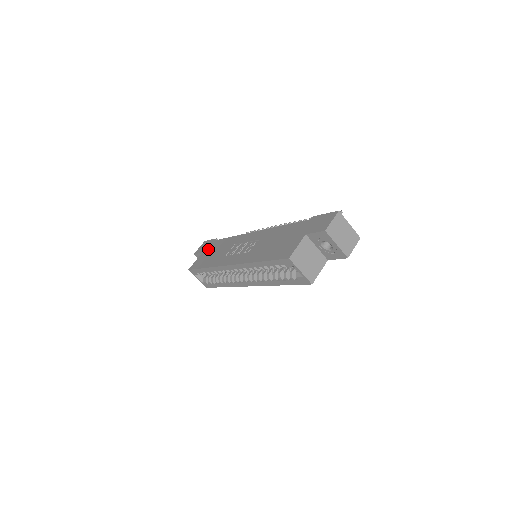
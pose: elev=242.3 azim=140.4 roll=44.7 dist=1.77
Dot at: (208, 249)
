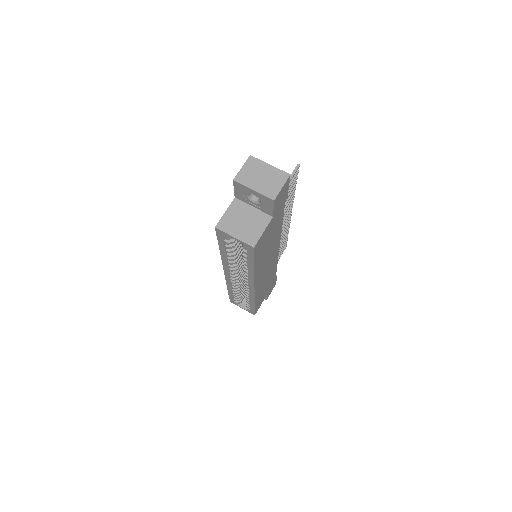
Dot at: occluded
